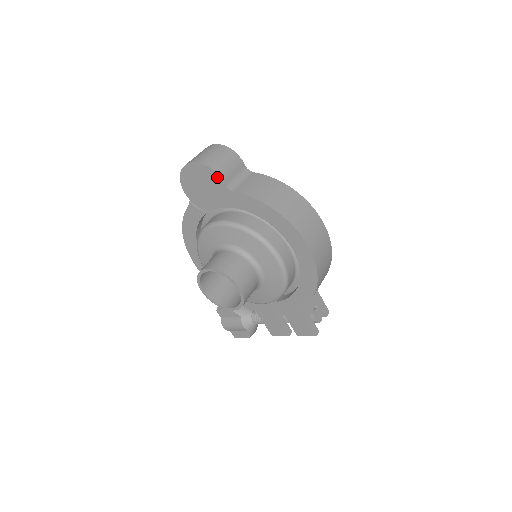
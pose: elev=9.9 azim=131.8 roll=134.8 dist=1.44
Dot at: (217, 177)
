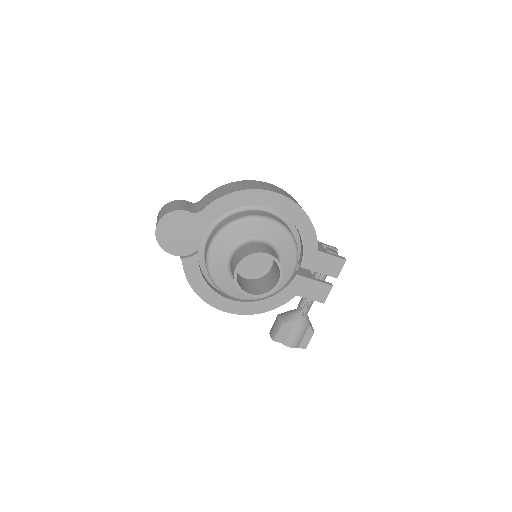
Dot at: (182, 213)
